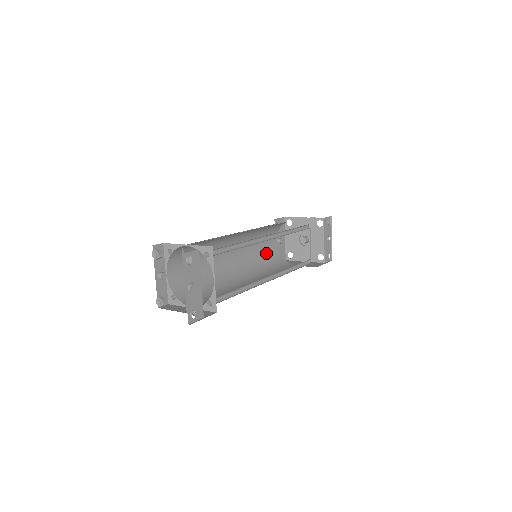
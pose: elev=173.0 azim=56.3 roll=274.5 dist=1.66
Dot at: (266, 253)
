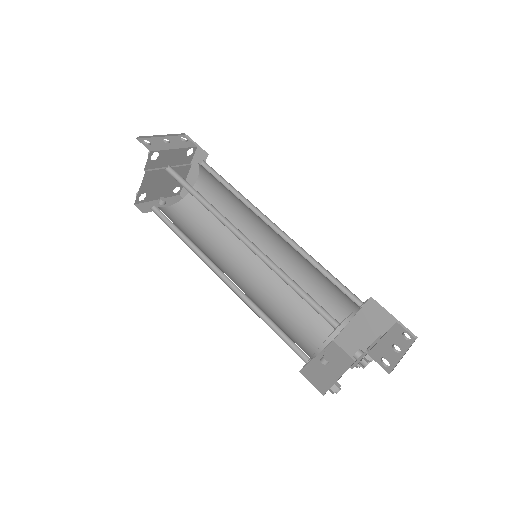
Dot at: (289, 334)
